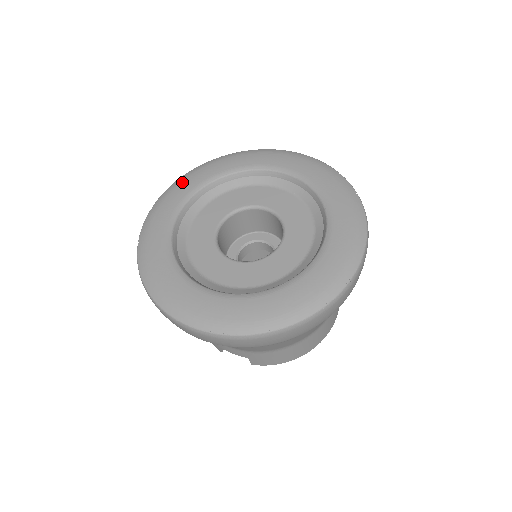
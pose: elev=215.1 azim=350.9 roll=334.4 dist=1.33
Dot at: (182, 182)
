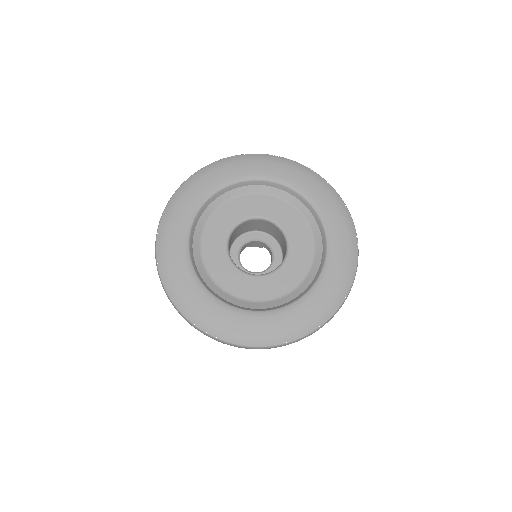
Dot at: (223, 167)
